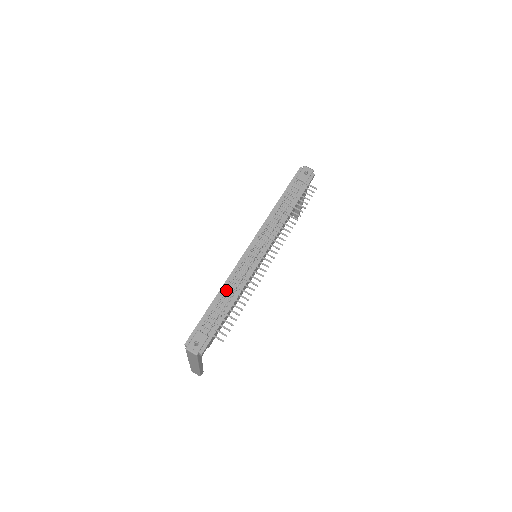
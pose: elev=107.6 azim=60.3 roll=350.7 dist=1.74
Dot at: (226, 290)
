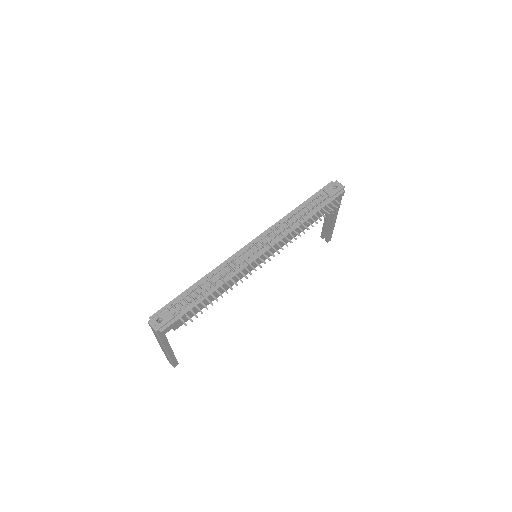
Dot at: (210, 278)
